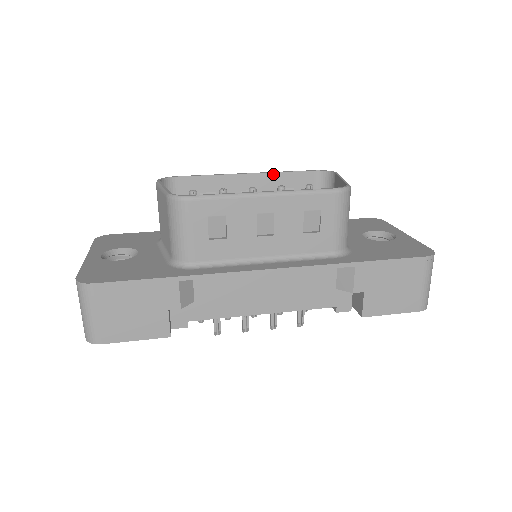
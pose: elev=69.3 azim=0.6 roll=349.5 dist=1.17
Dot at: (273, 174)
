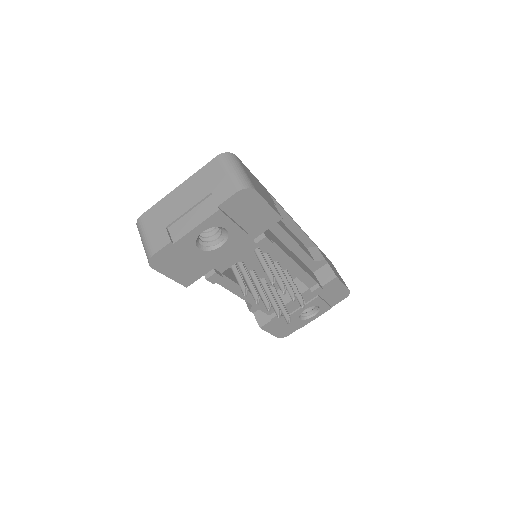
Dot at: occluded
